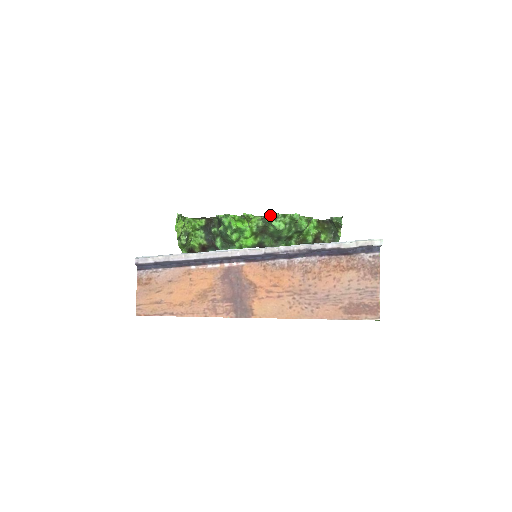
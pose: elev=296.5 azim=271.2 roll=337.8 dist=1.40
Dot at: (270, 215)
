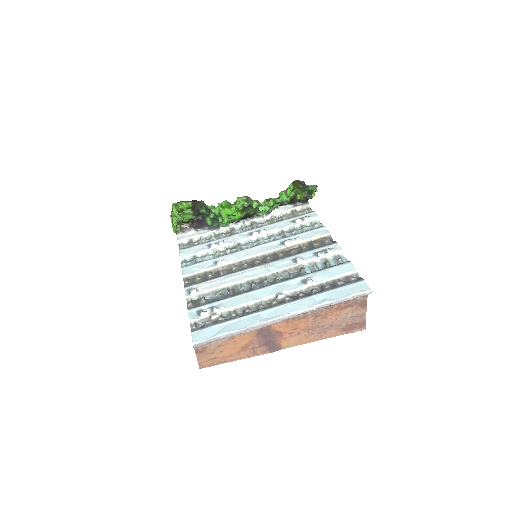
Dot at: (255, 201)
